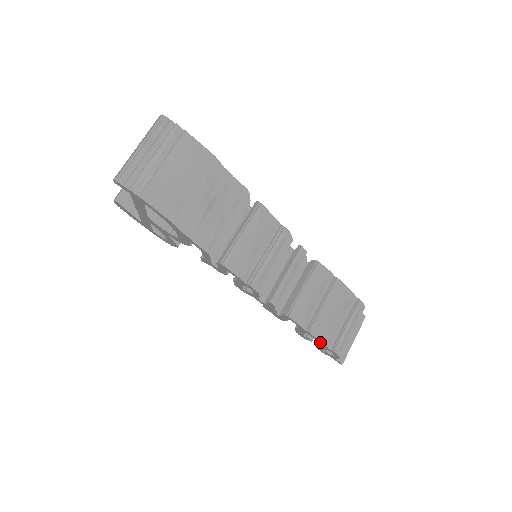
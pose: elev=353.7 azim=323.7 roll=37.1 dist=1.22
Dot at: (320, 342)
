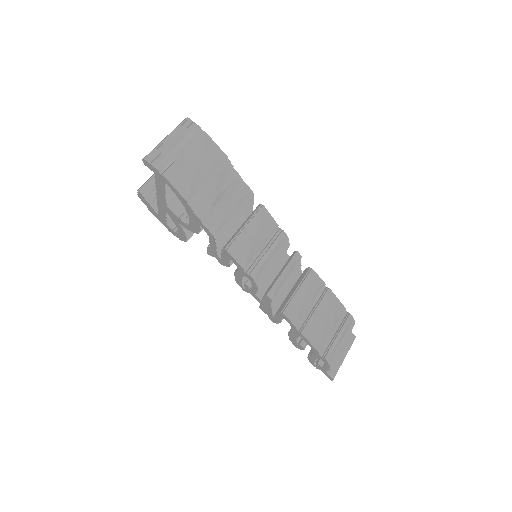
Dot at: (312, 346)
